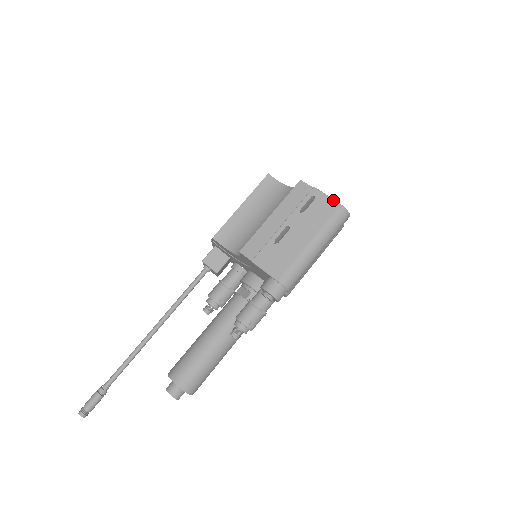
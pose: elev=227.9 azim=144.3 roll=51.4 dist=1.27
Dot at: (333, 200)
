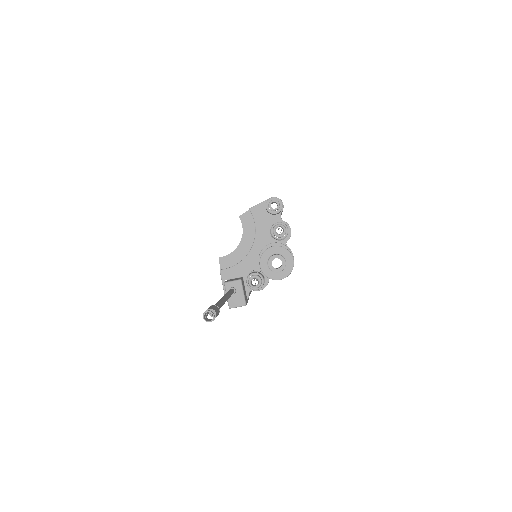
Dot at: occluded
